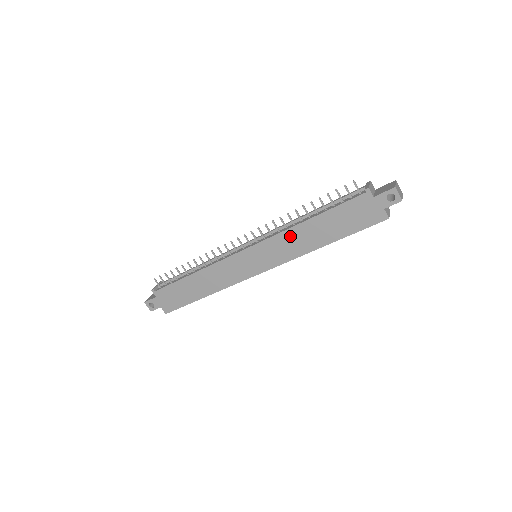
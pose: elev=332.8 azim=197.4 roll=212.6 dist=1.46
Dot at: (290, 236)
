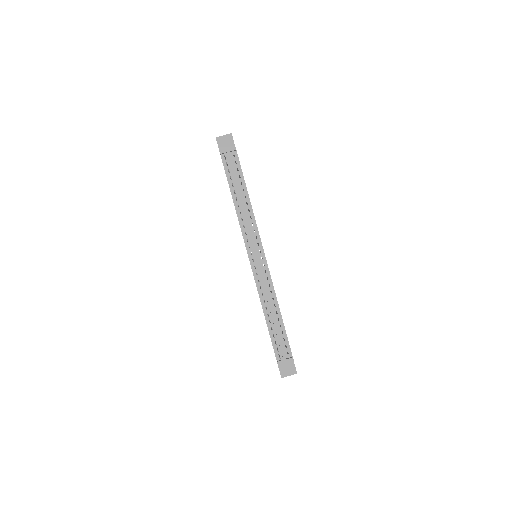
Dot at: occluded
